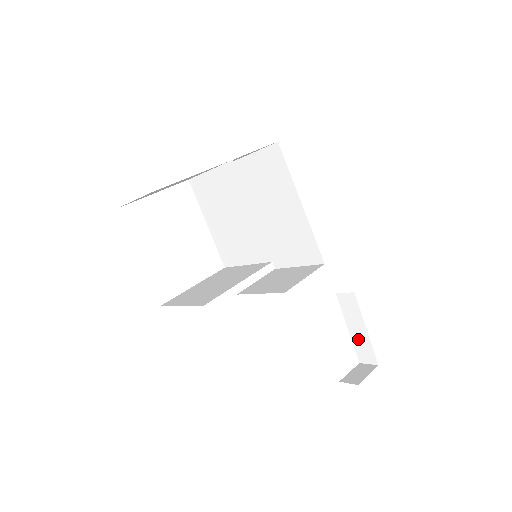
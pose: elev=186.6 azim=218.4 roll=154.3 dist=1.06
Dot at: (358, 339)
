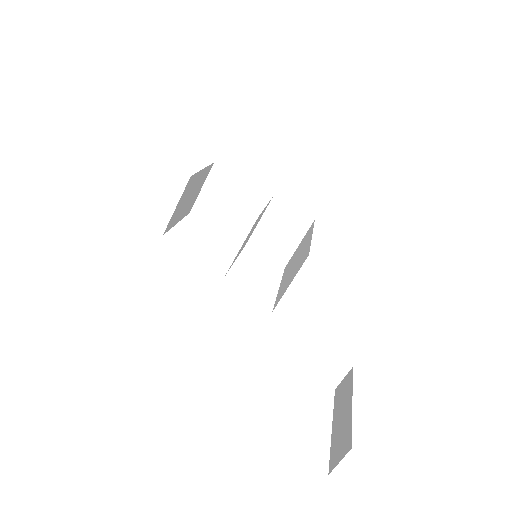
Dot at: (339, 430)
